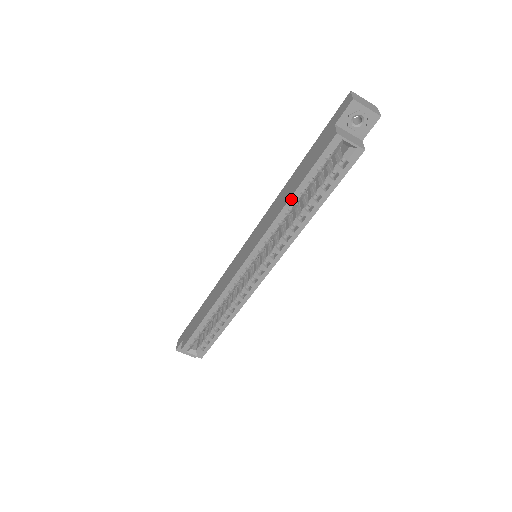
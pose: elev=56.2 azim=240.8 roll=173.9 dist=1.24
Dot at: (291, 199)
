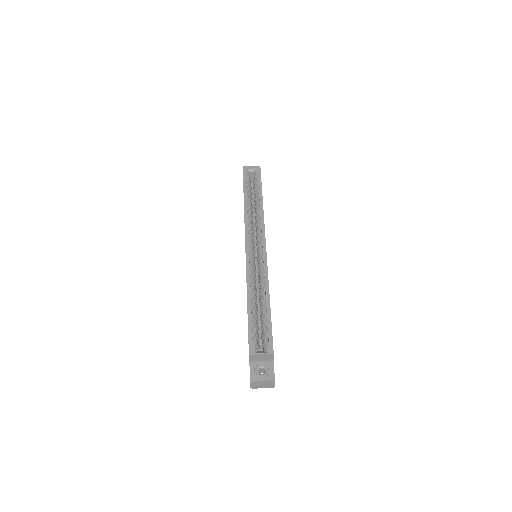
Dot at: (245, 200)
